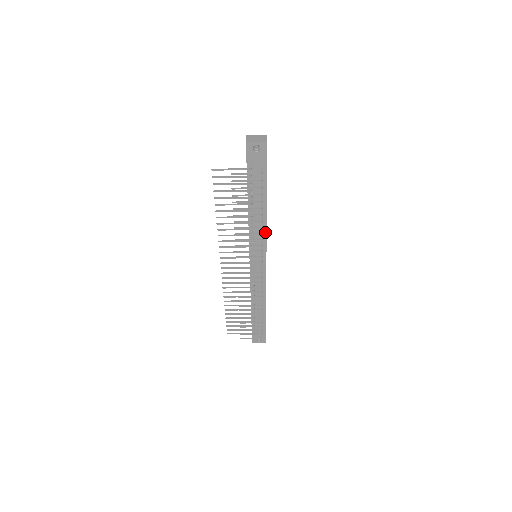
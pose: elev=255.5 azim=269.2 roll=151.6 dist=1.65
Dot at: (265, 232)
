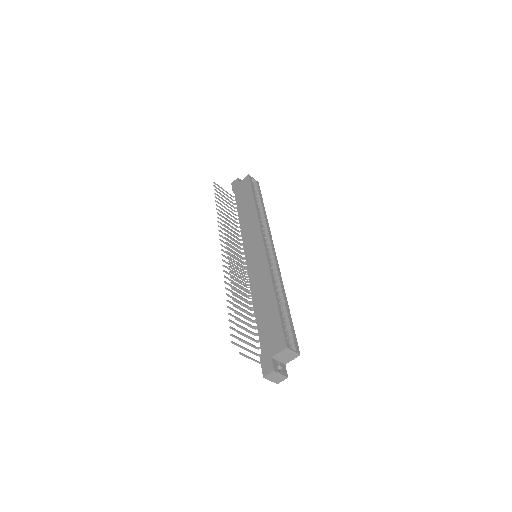
Dot at: occluded
